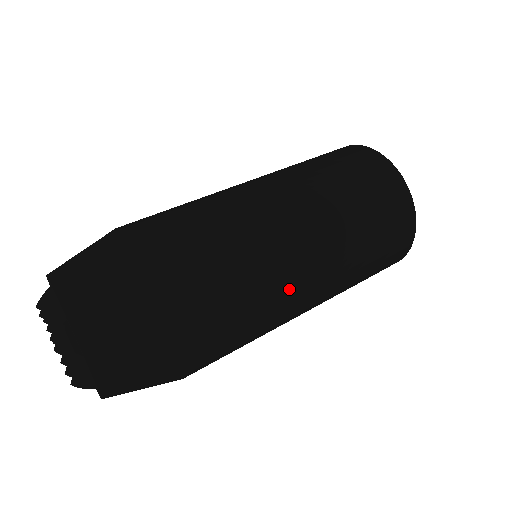
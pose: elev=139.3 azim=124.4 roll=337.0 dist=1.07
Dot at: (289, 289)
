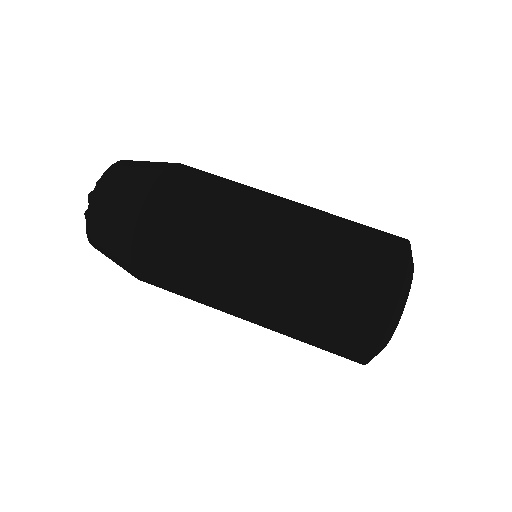
Dot at: (225, 277)
